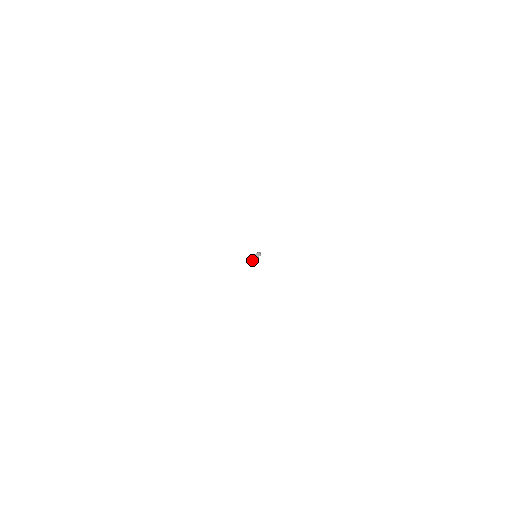
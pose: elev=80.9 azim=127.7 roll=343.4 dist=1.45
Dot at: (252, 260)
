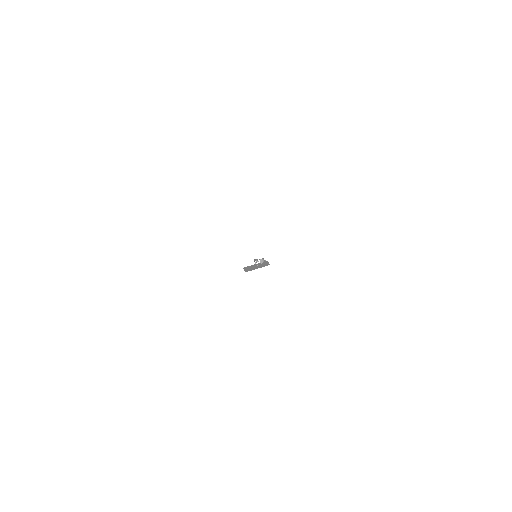
Dot at: occluded
